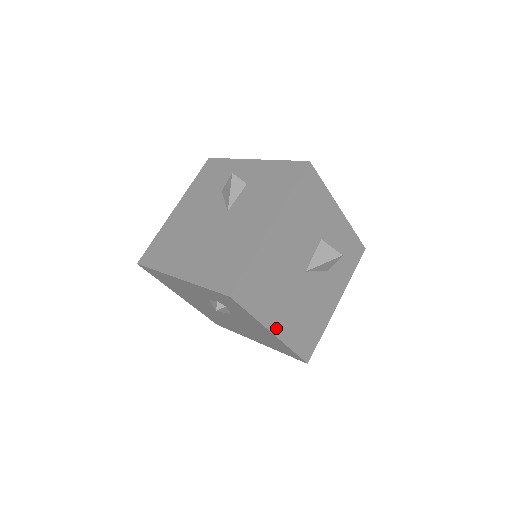
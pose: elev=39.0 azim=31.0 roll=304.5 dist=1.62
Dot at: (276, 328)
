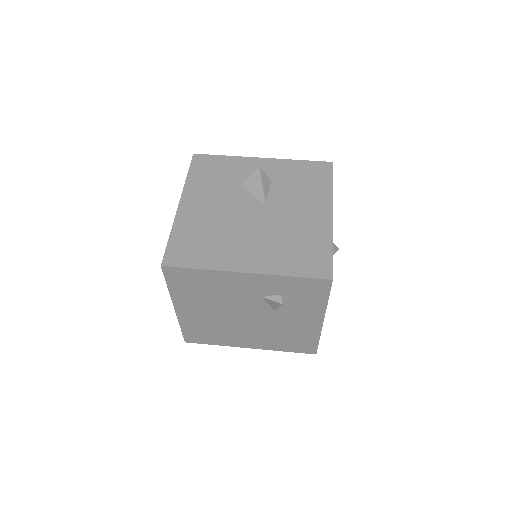
Dot at: occluded
